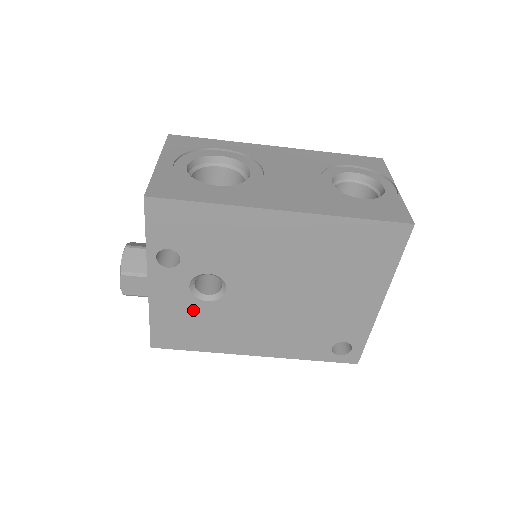
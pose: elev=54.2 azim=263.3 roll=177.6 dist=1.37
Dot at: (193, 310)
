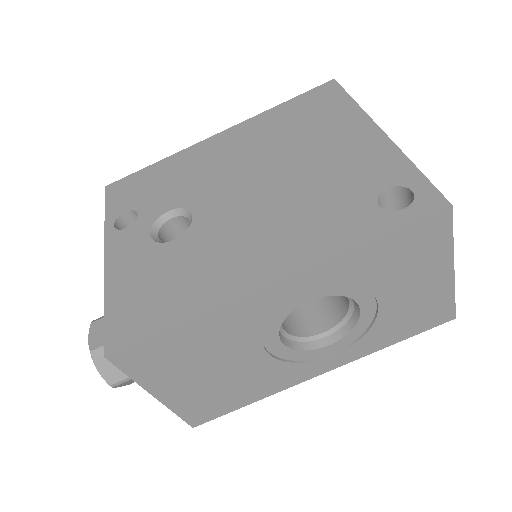
Dot at: (159, 261)
